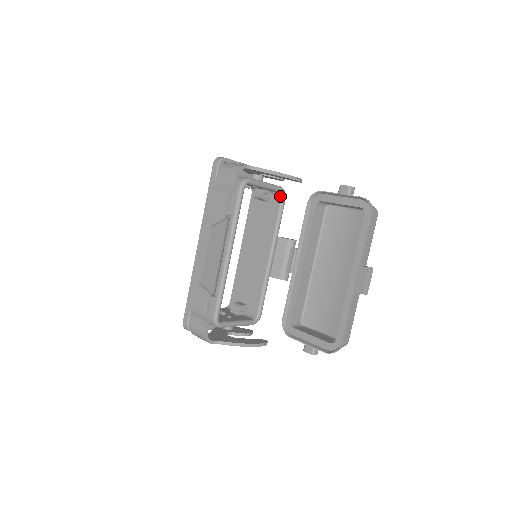
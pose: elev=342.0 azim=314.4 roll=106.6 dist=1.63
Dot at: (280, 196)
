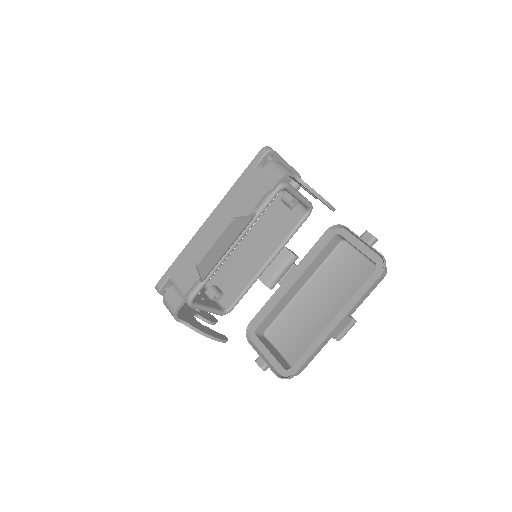
Dot at: (306, 211)
